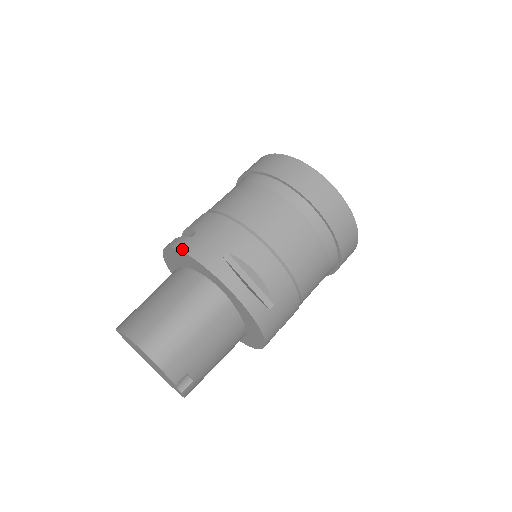
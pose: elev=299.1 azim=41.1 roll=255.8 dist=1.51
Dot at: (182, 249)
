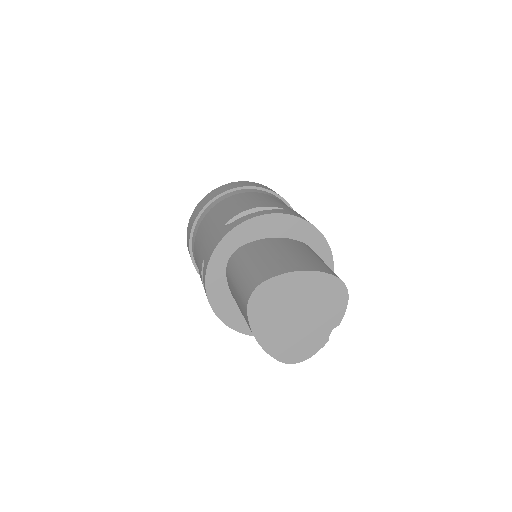
Dot at: (294, 215)
